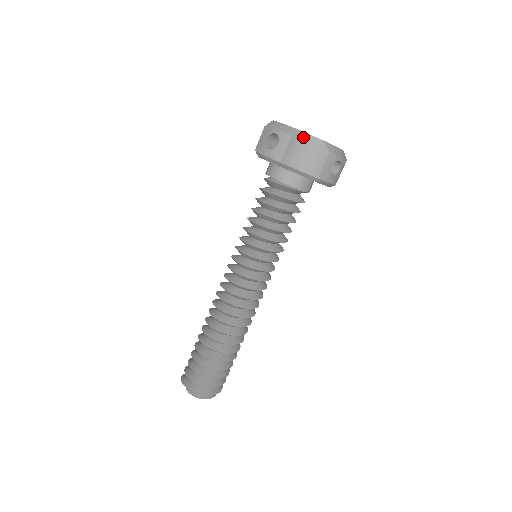
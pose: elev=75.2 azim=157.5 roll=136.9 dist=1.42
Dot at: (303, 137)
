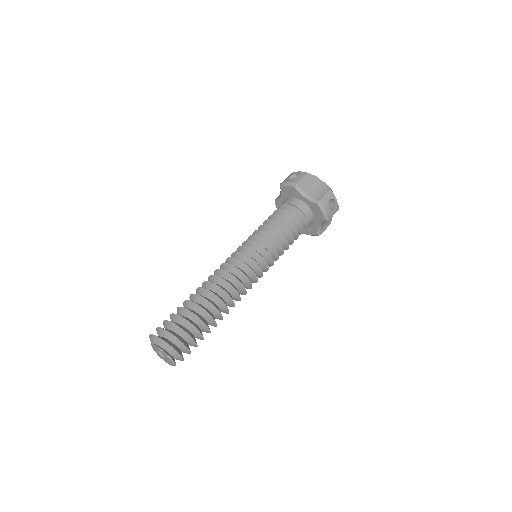
Dot at: (315, 178)
